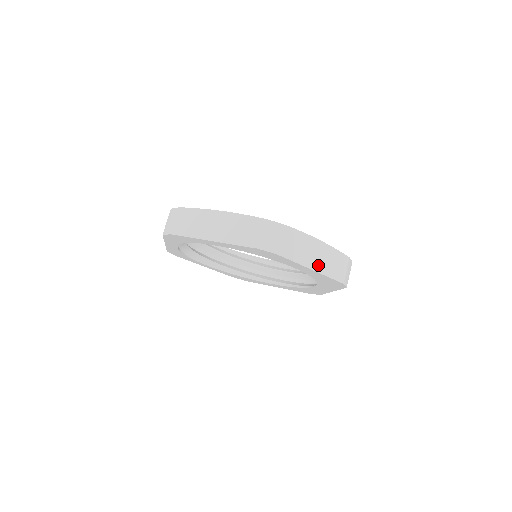
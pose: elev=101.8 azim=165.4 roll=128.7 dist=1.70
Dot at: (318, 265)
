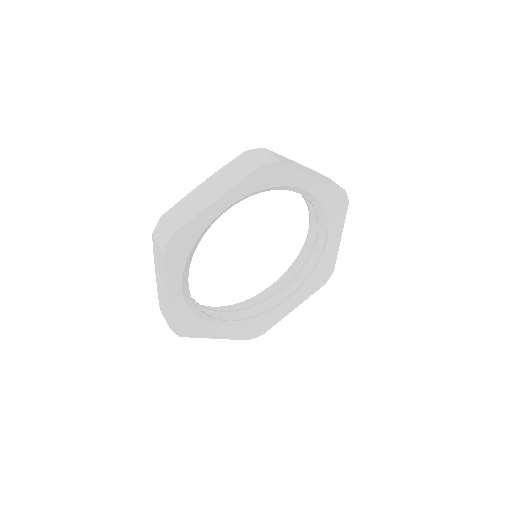
Dot at: occluded
